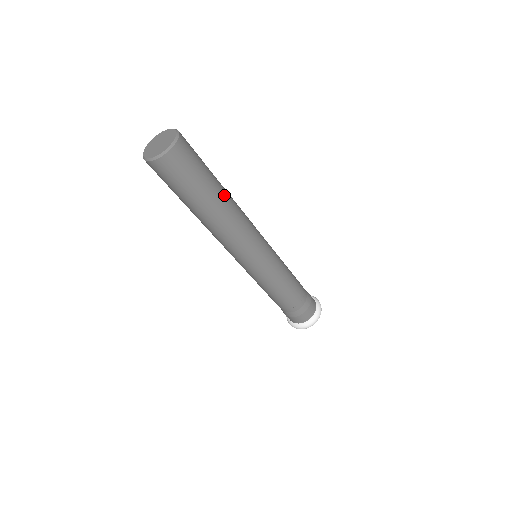
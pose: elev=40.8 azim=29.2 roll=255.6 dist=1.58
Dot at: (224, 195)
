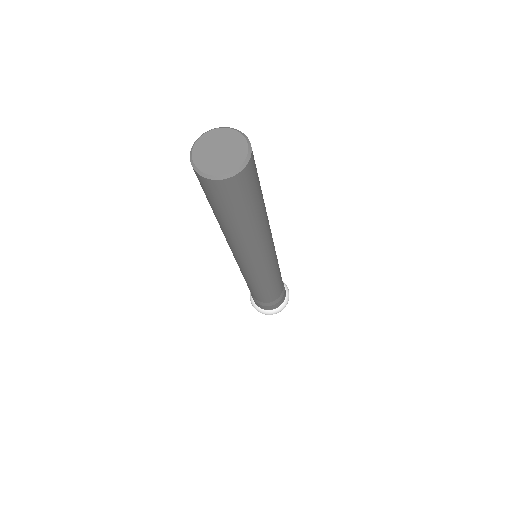
Dot at: (252, 227)
